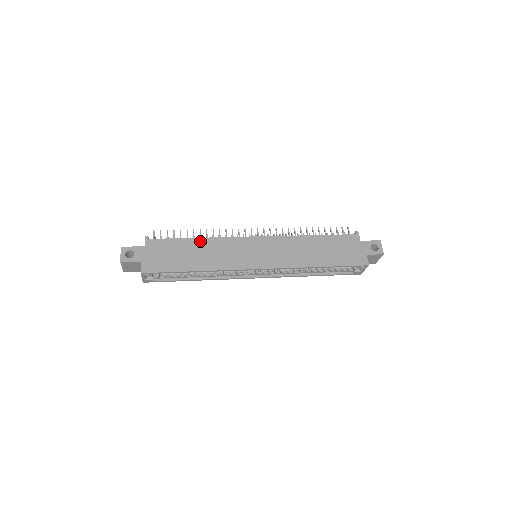
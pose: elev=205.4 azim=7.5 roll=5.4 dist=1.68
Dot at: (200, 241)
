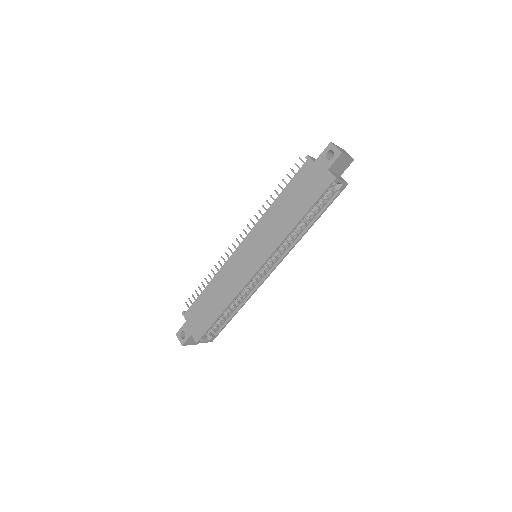
Dot at: (211, 285)
